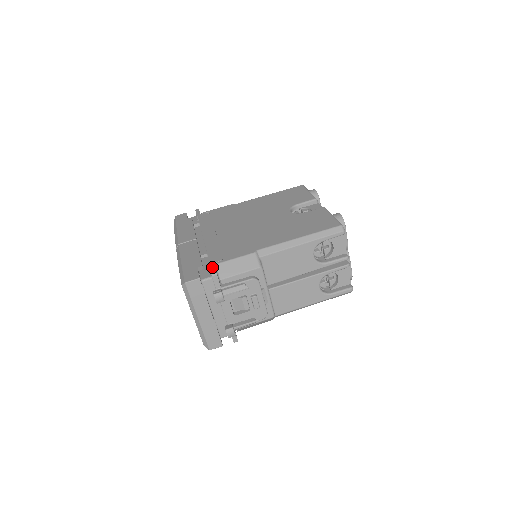
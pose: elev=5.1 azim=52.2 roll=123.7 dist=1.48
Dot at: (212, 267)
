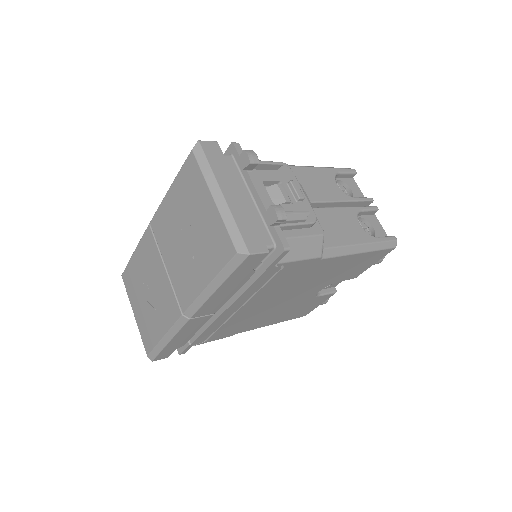
Dot at: (226, 154)
